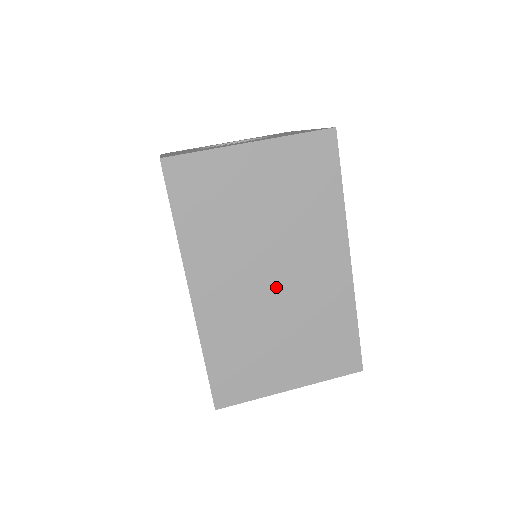
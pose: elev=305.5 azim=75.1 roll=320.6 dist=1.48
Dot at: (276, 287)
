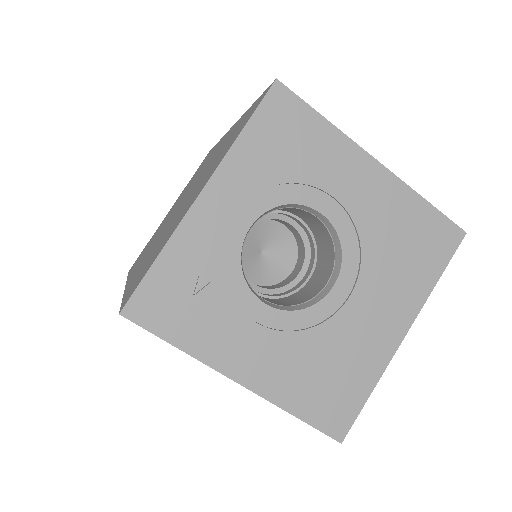
Dot at: occluded
